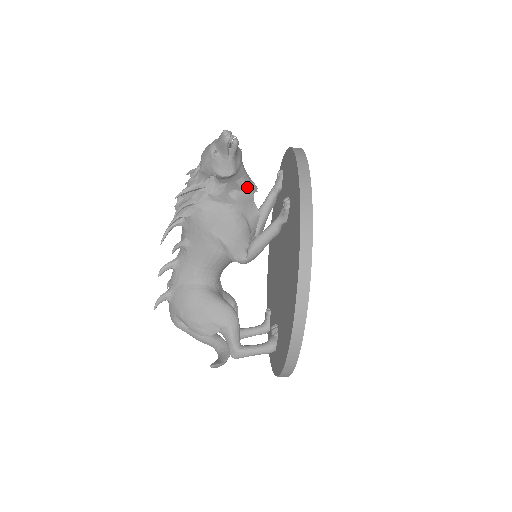
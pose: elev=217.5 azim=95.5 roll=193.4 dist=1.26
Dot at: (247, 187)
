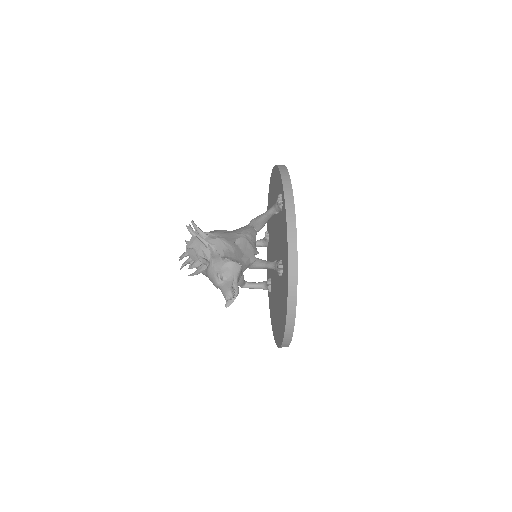
Dot at: occluded
